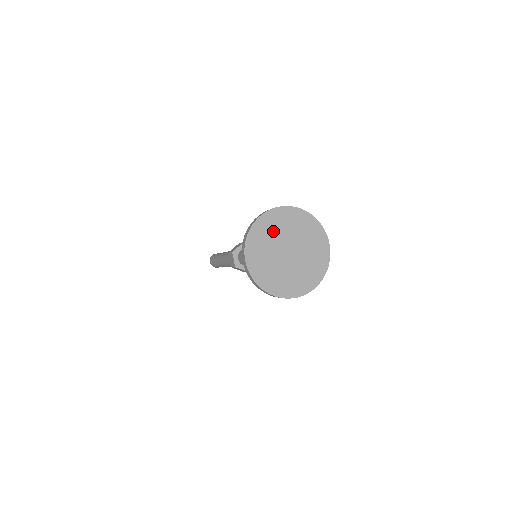
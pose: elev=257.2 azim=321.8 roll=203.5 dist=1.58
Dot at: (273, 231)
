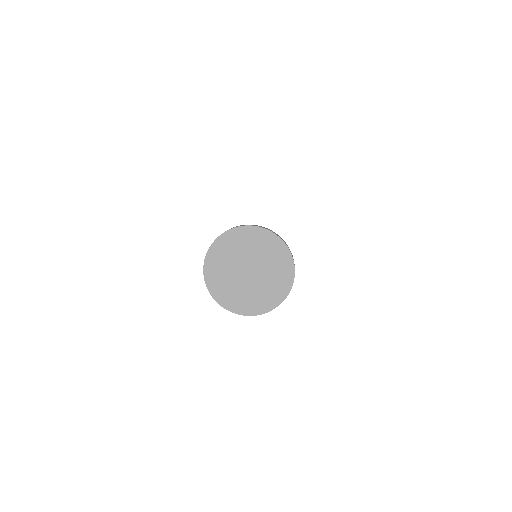
Dot at: (227, 256)
